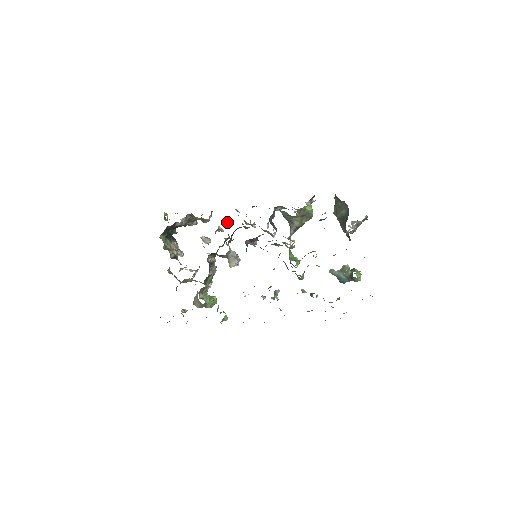
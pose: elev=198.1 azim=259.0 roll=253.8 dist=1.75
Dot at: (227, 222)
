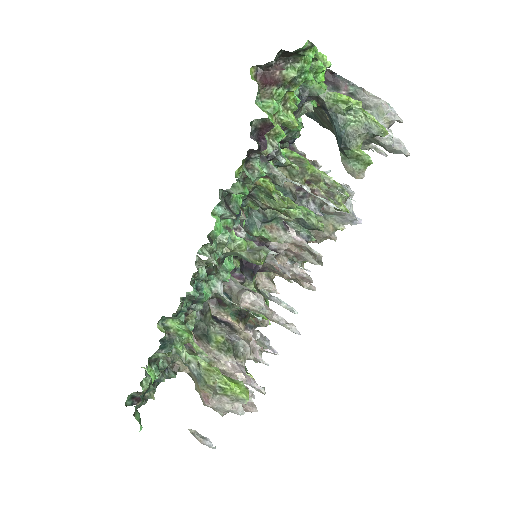
Dot at: (257, 281)
